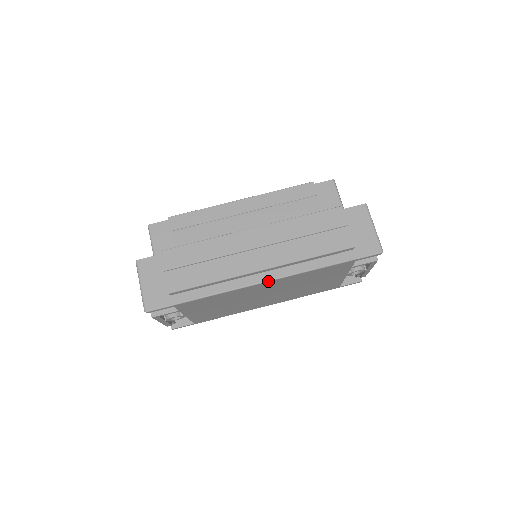
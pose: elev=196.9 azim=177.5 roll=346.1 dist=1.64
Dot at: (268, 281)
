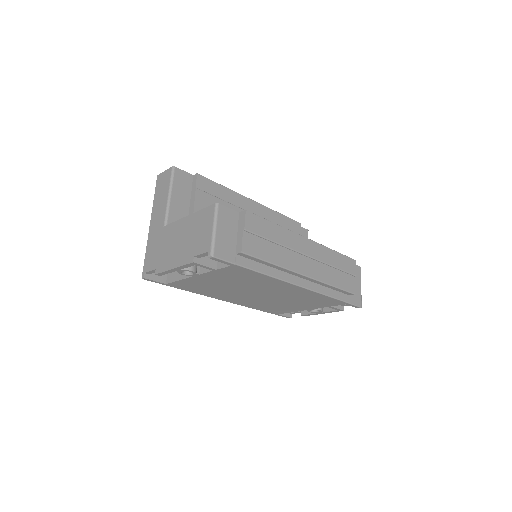
Dot at: (301, 287)
